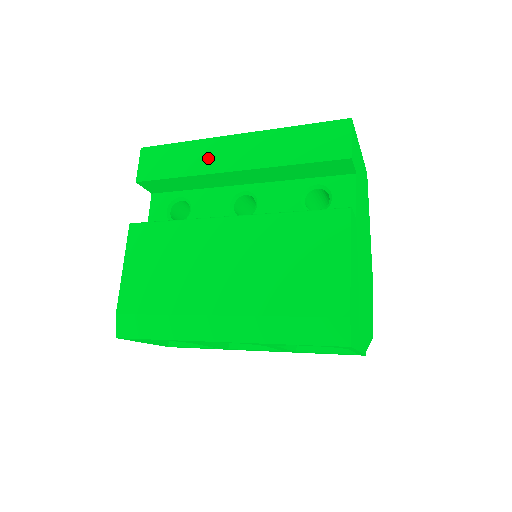
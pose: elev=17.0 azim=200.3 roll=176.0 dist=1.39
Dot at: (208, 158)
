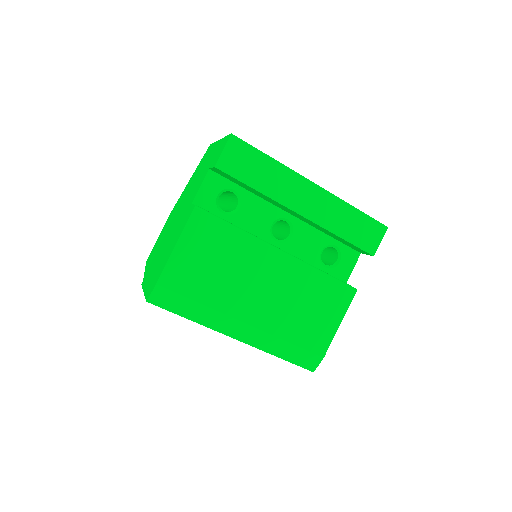
Dot at: (286, 189)
